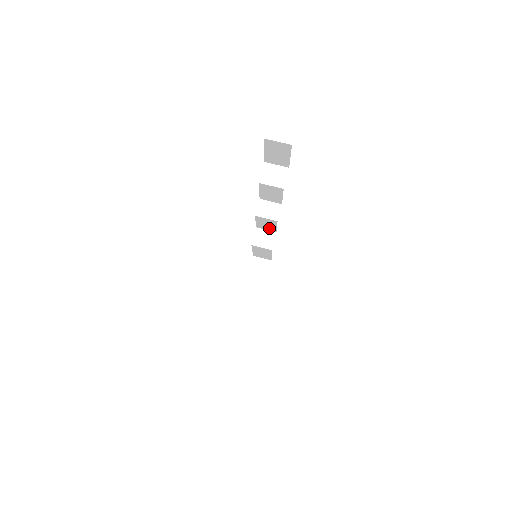
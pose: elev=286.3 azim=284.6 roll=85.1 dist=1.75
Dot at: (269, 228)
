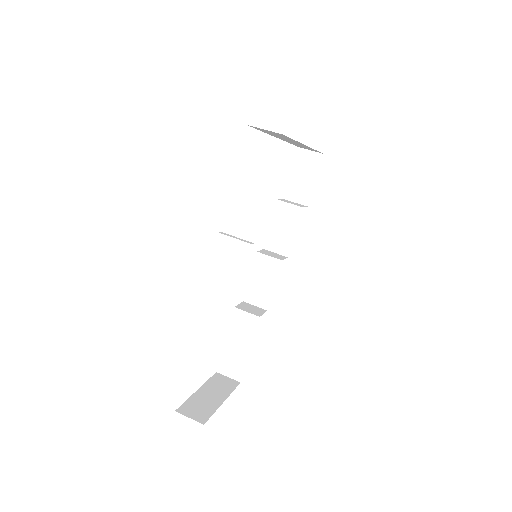
Dot at: (261, 297)
